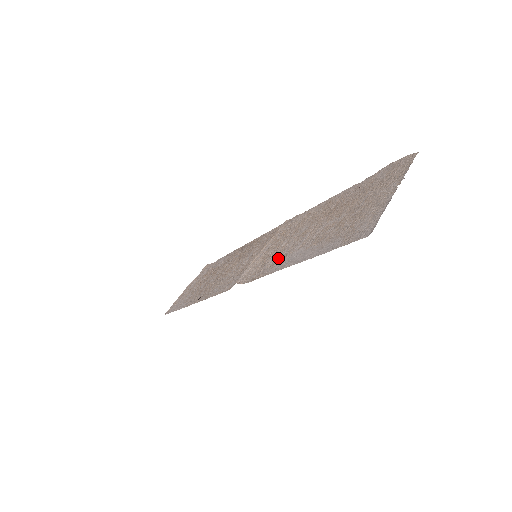
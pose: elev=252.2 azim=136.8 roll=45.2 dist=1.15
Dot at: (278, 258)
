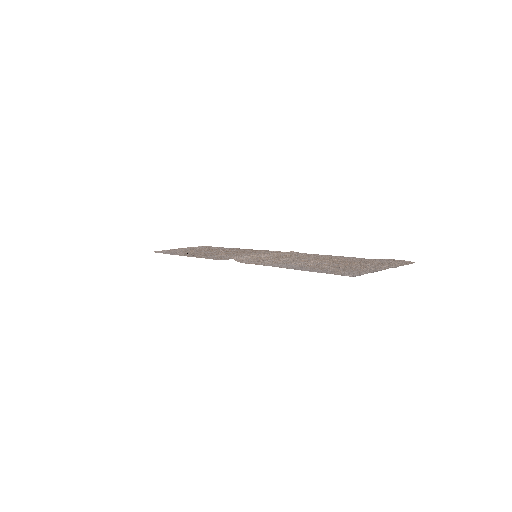
Dot at: (275, 262)
